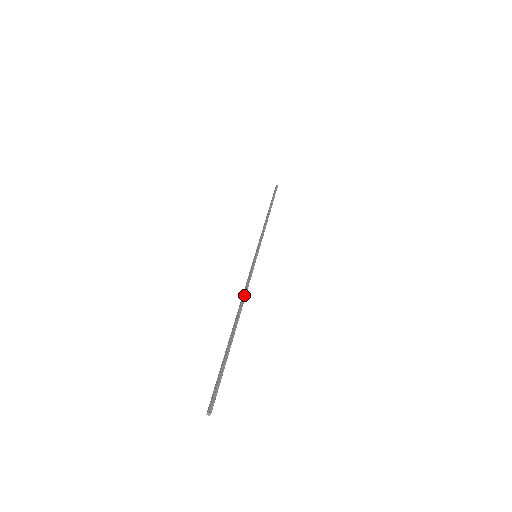
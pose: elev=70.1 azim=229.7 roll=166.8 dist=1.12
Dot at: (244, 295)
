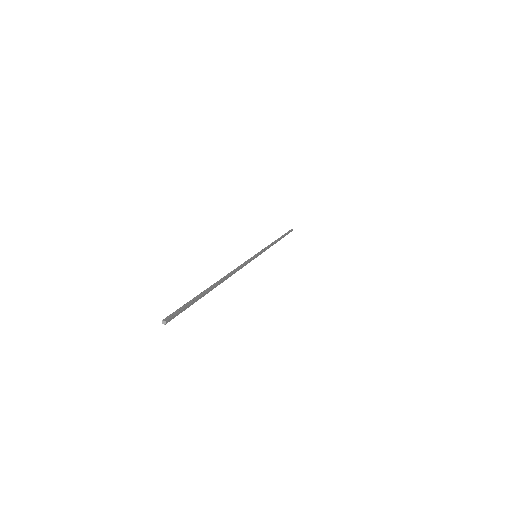
Dot at: (234, 270)
